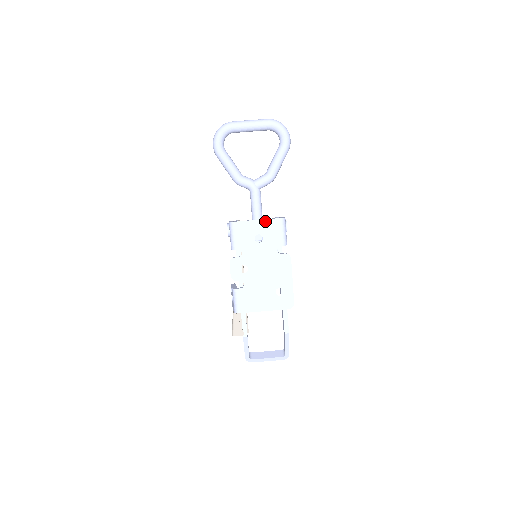
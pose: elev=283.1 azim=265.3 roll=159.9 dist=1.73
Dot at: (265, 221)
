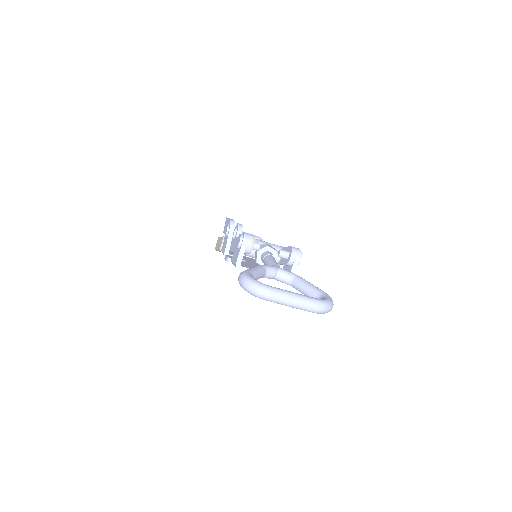
Dot at: occluded
